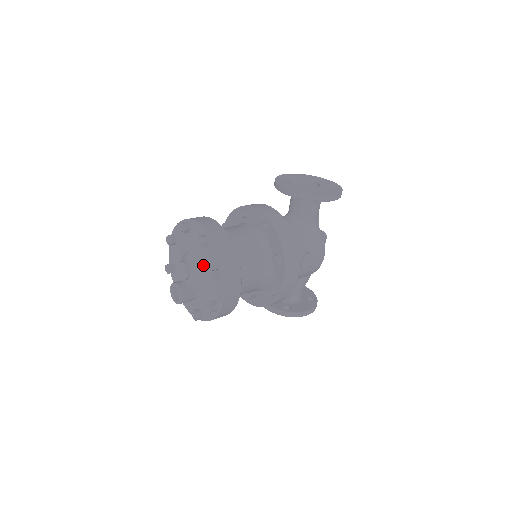
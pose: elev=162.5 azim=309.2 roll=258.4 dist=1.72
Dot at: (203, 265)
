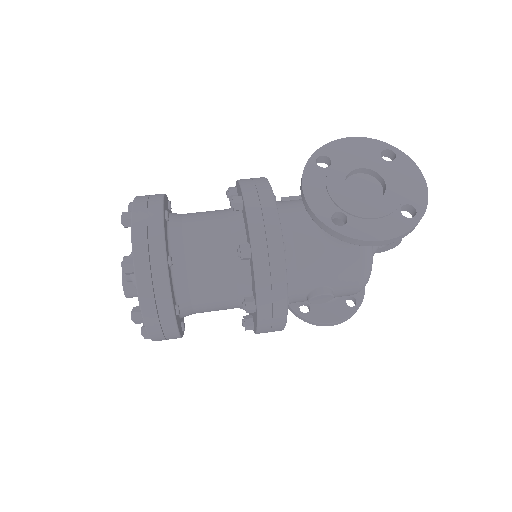
Dot at: occluded
